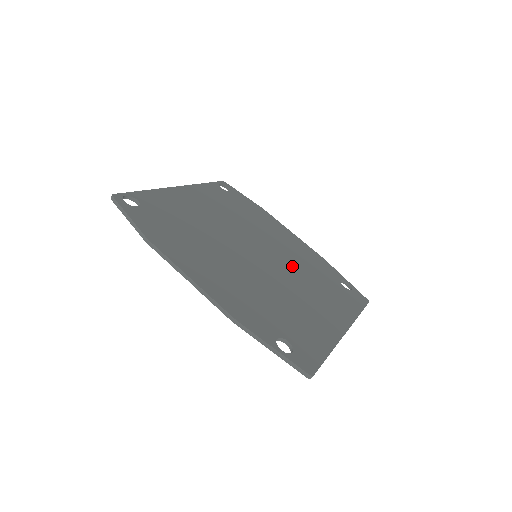
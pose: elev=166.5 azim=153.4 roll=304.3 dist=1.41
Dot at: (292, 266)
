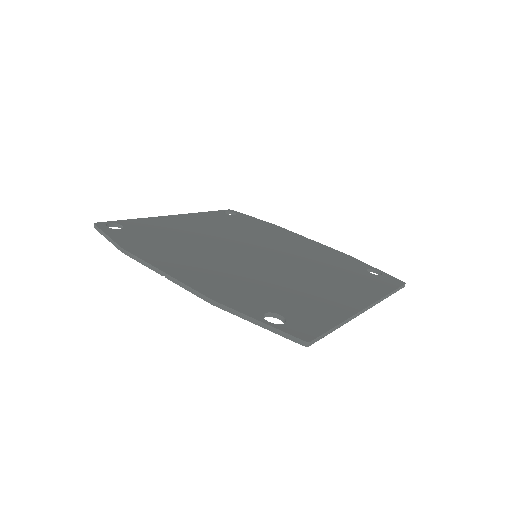
Dot at: (301, 260)
